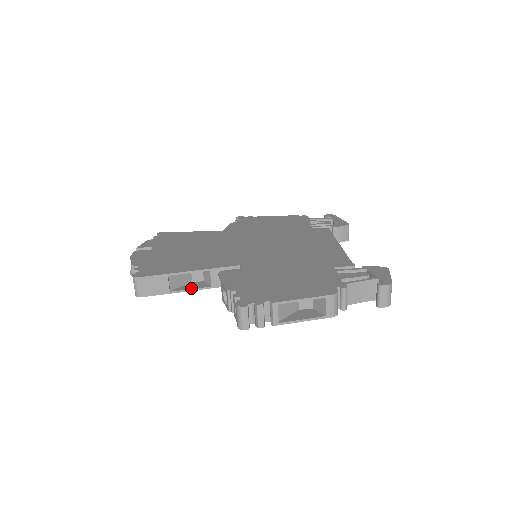
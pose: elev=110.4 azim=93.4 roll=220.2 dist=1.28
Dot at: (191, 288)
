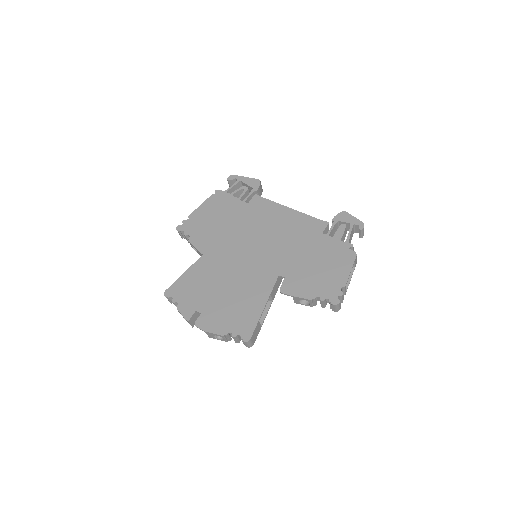
Dot at: (266, 312)
